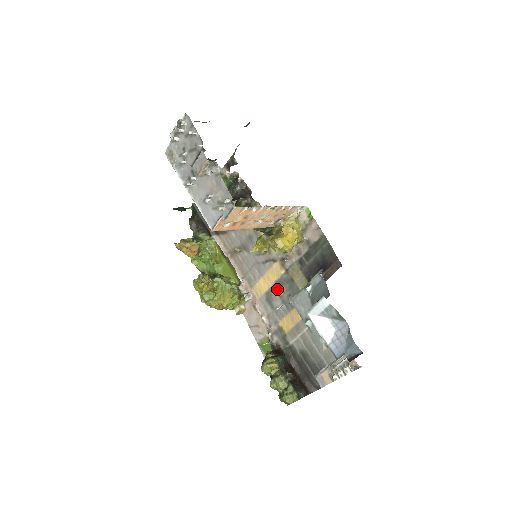
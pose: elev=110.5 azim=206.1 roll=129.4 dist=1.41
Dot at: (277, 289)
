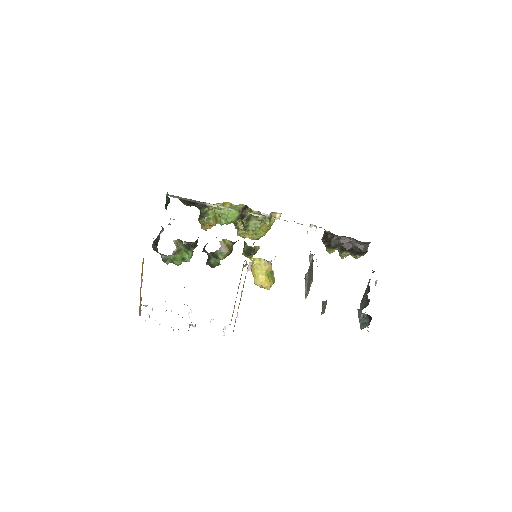
Dot at: occluded
